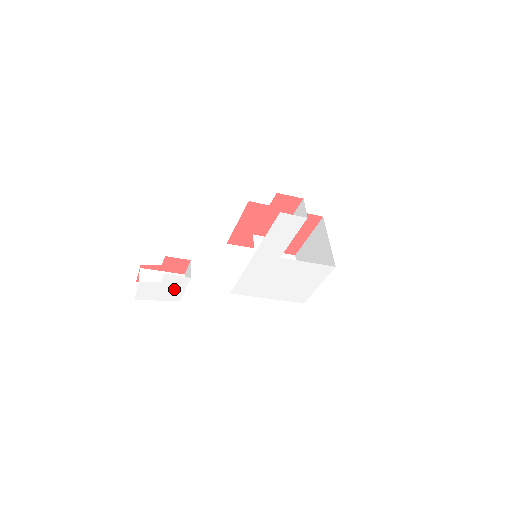
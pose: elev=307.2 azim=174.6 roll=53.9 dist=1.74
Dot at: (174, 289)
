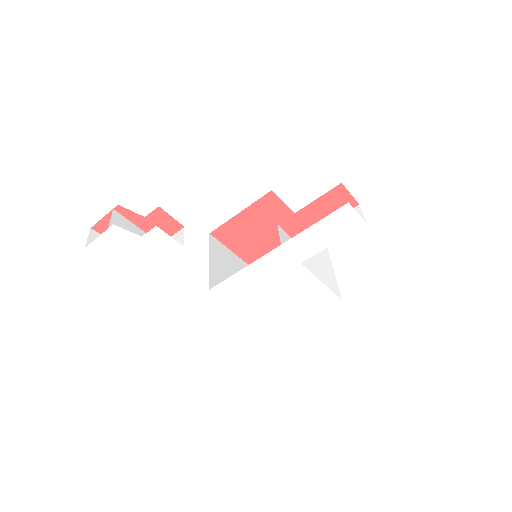
Dot at: (149, 254)
